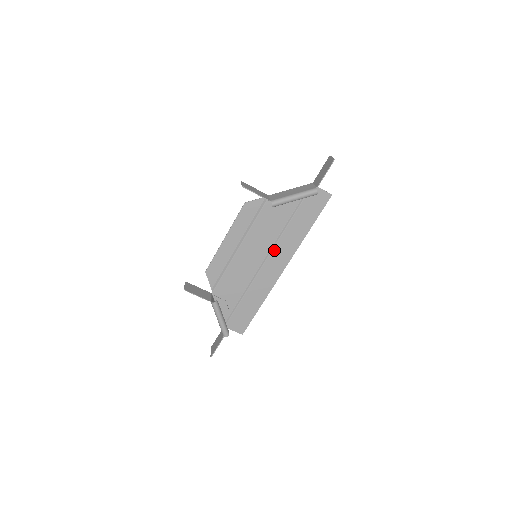
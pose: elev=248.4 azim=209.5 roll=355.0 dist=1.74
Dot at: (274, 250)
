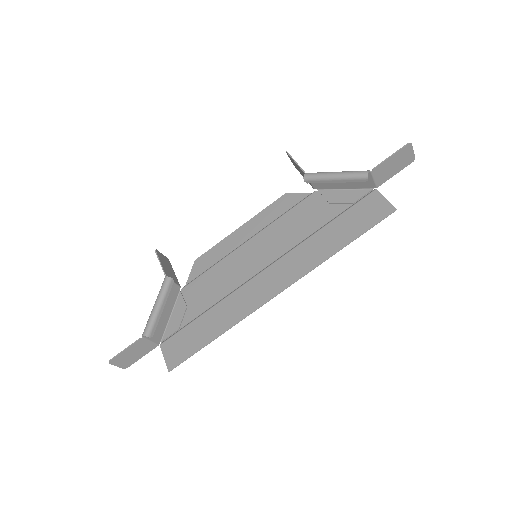
Dot at: (282, 259)
